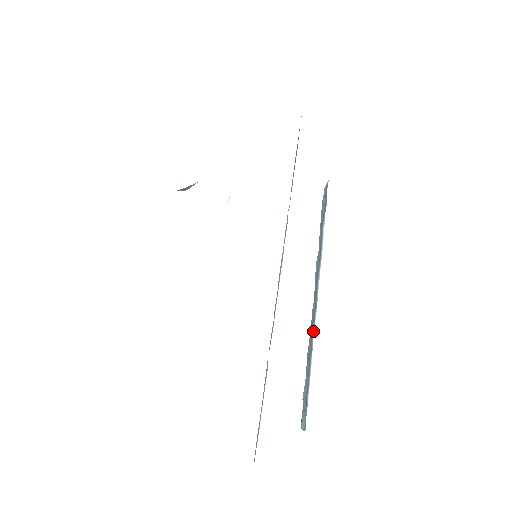
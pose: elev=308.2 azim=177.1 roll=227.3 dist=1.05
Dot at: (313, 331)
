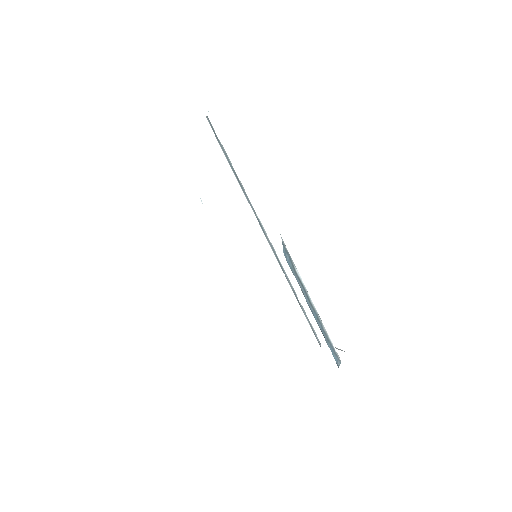
Dot at: (322, 326)
